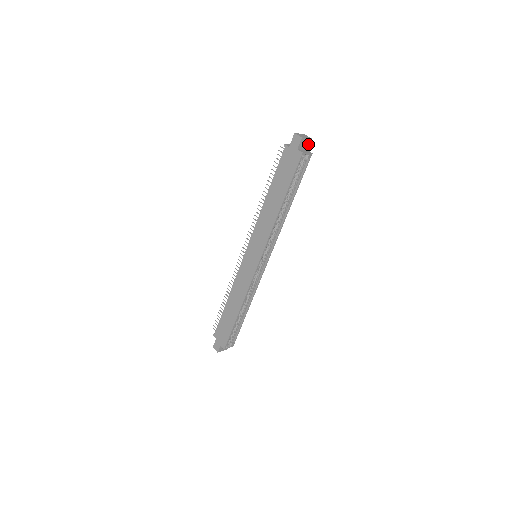
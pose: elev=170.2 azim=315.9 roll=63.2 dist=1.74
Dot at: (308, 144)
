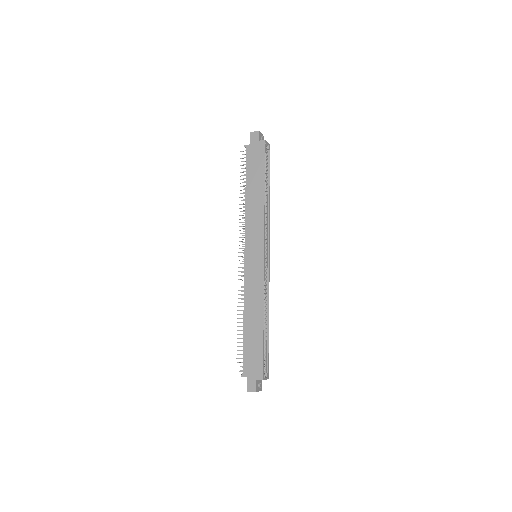
Dot at: occluded
